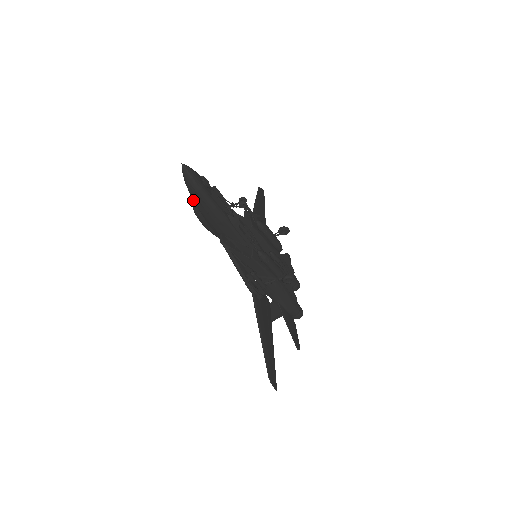
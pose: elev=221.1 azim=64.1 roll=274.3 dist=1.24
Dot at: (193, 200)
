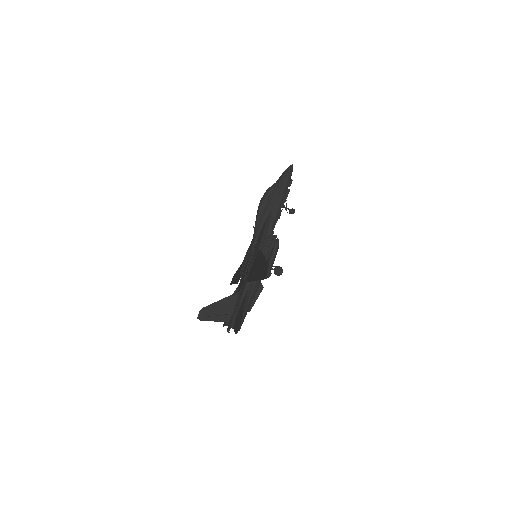
Dot at: (277, 182)
